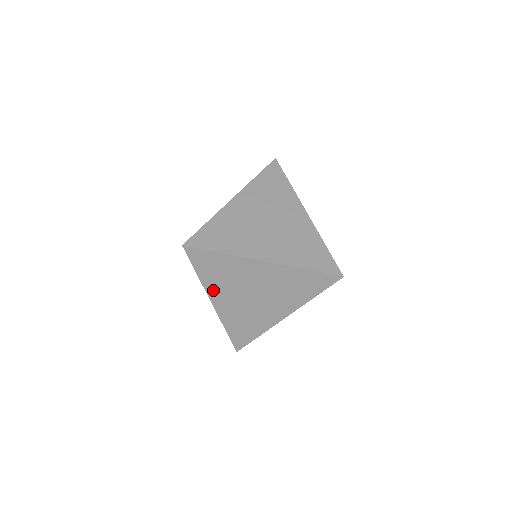
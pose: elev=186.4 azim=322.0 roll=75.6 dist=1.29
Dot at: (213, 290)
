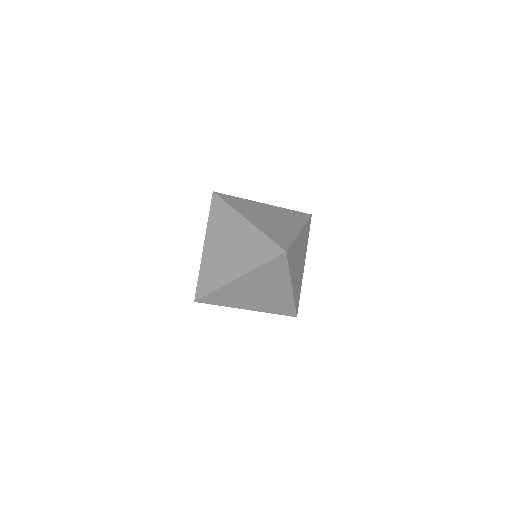
Dot at: (252, 275)
